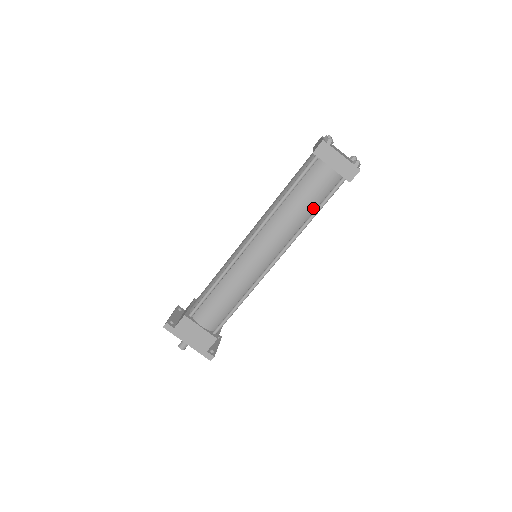
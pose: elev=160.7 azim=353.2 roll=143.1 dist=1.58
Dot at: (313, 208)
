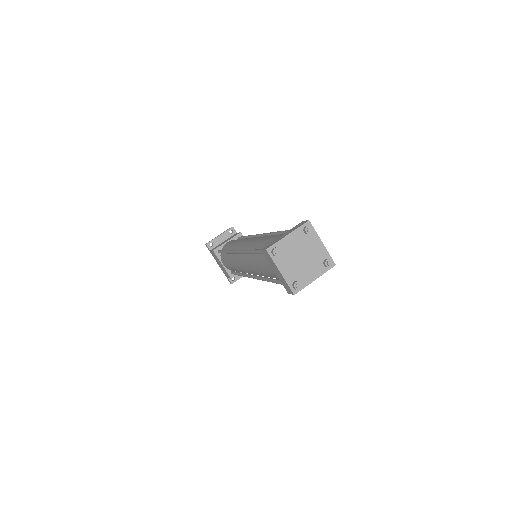
Dot at: (272, 277)
